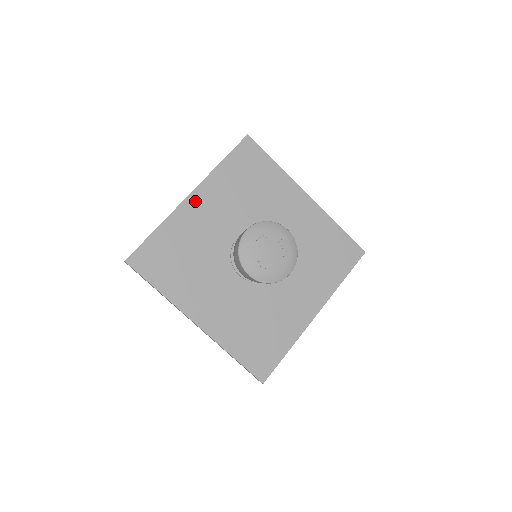
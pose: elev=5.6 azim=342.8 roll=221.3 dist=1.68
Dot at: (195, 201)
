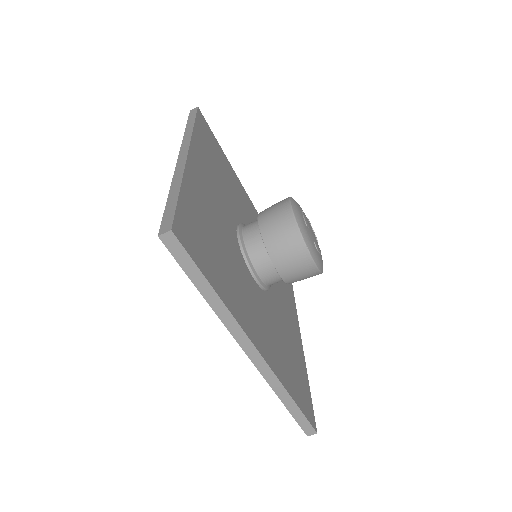
Dot at: (195, 164)
